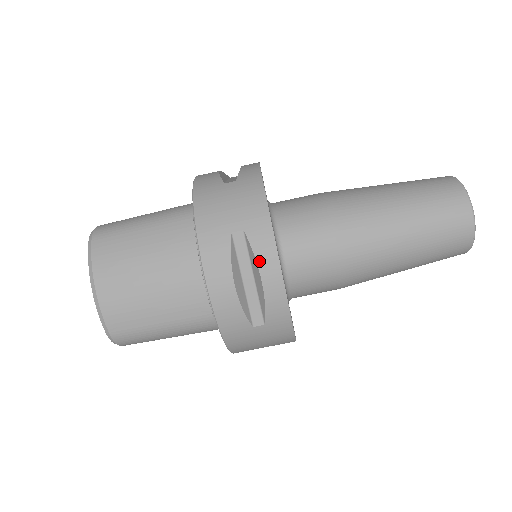
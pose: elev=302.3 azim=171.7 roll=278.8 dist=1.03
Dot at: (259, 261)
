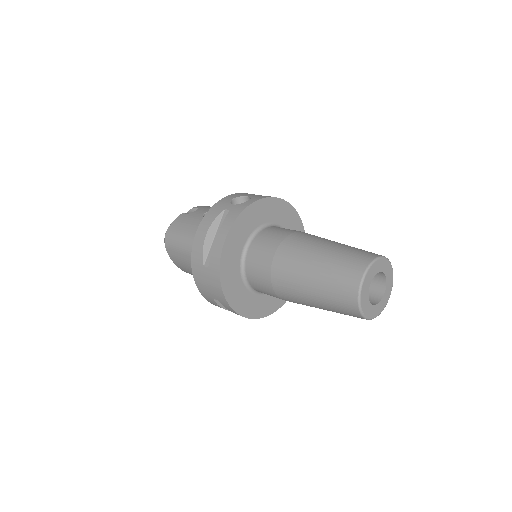
Dot at: (231, 311)
